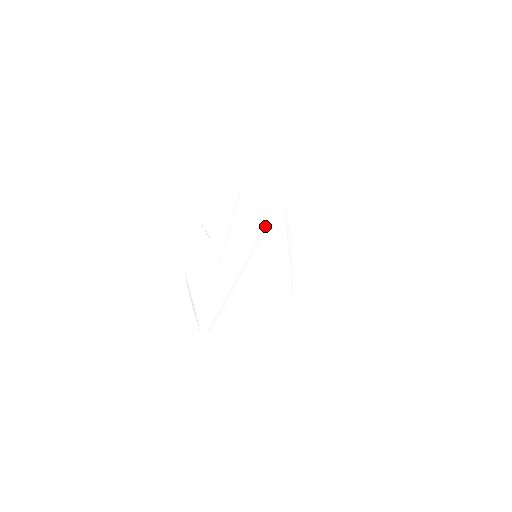
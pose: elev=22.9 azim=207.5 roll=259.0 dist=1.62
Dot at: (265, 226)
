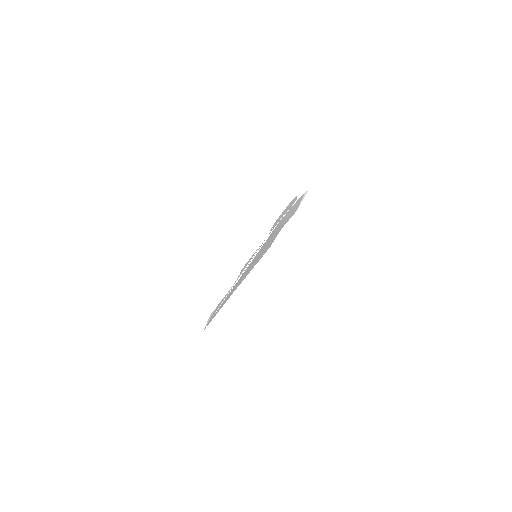
Dot at: occluded
